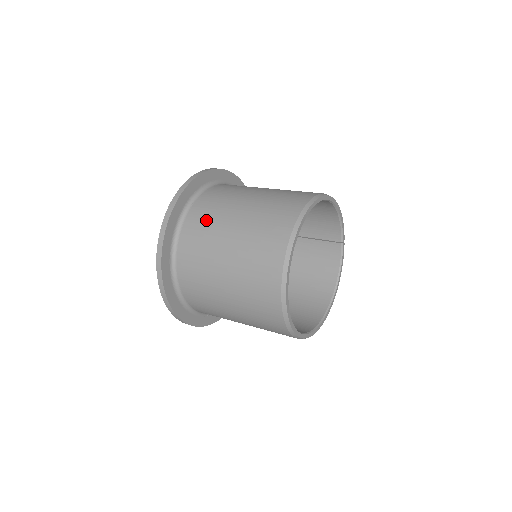
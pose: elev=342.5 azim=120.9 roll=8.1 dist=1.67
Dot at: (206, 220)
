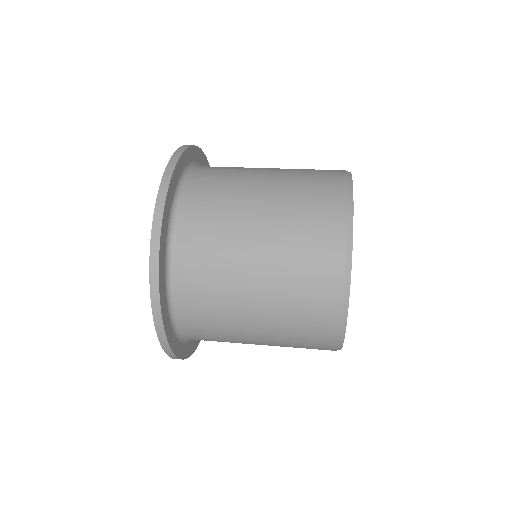
Dot at: (219, 188)
